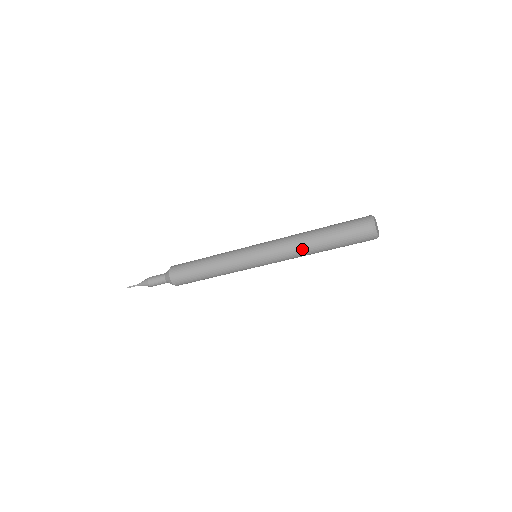
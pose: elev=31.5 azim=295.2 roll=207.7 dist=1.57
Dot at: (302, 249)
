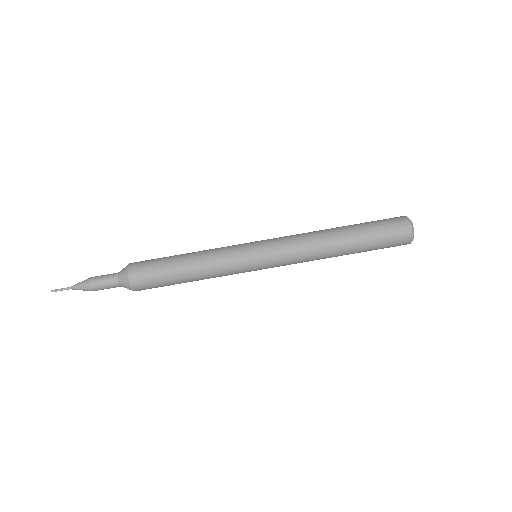
Dot at: (322, 242)
